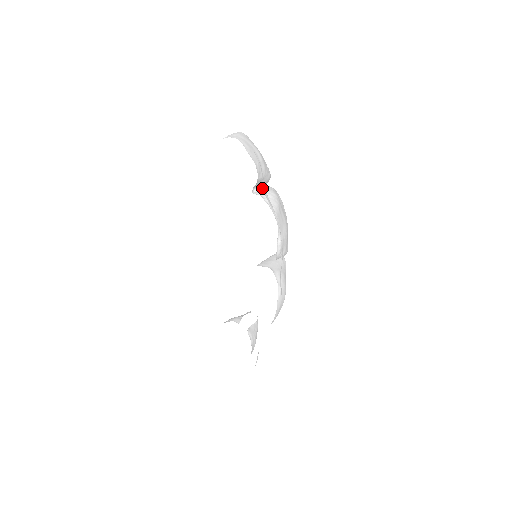
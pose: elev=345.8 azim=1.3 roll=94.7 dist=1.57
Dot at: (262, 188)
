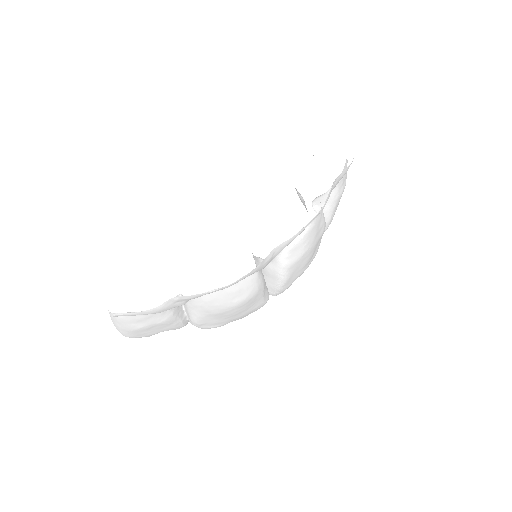
Dot at: occluded
